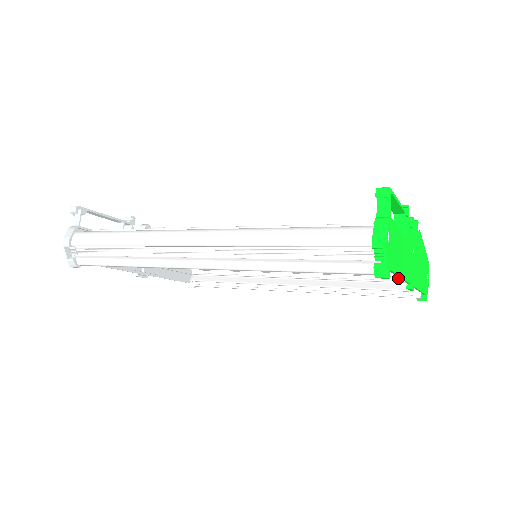
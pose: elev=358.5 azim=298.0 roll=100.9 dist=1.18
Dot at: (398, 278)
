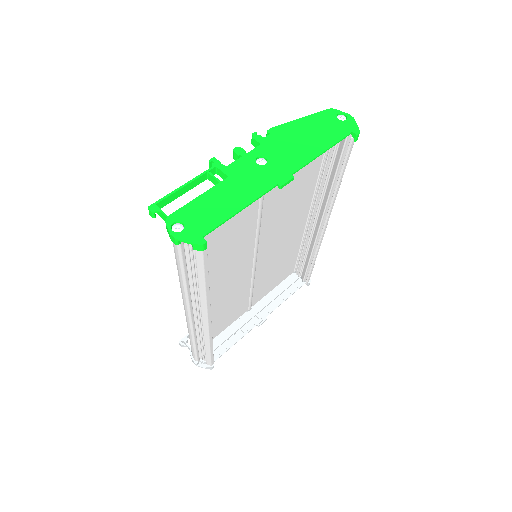
Dot at: occluded
